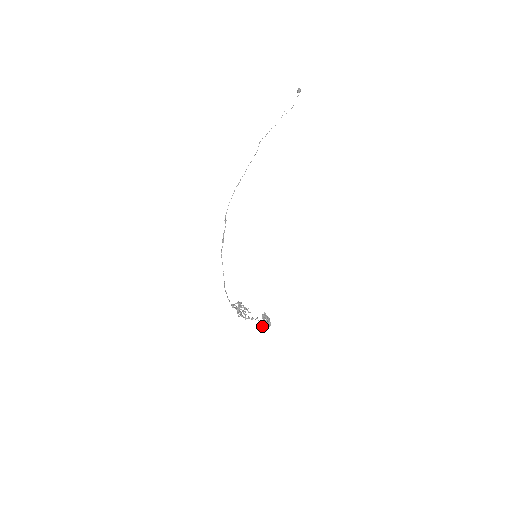
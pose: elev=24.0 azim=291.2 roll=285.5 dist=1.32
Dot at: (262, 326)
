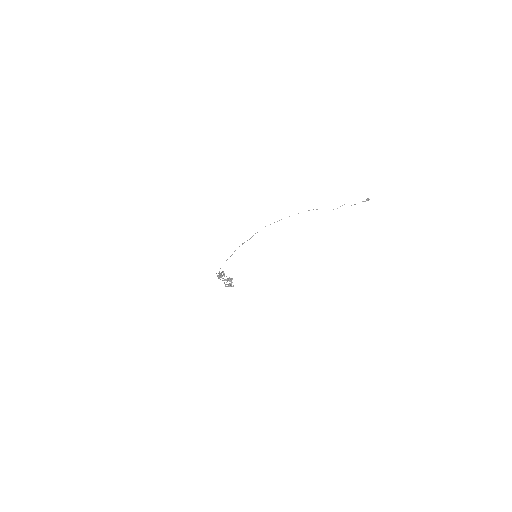
Dot at: (224, 283)
